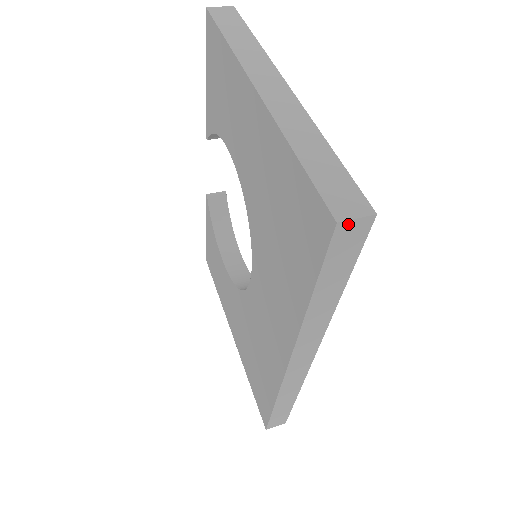
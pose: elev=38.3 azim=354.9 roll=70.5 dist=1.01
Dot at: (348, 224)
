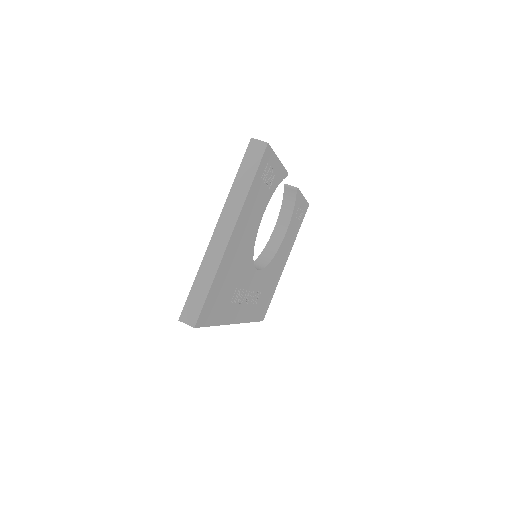
Dot at: (185, 323)
